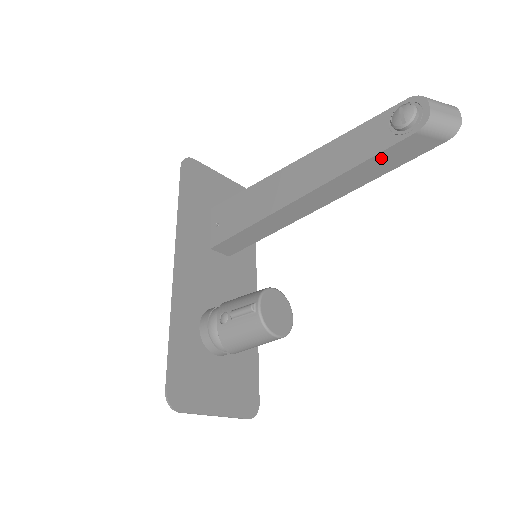
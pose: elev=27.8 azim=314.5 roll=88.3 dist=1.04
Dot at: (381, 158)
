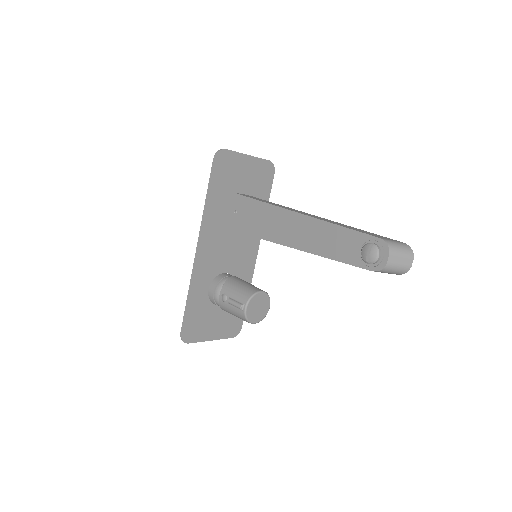
Dot at: occluded
